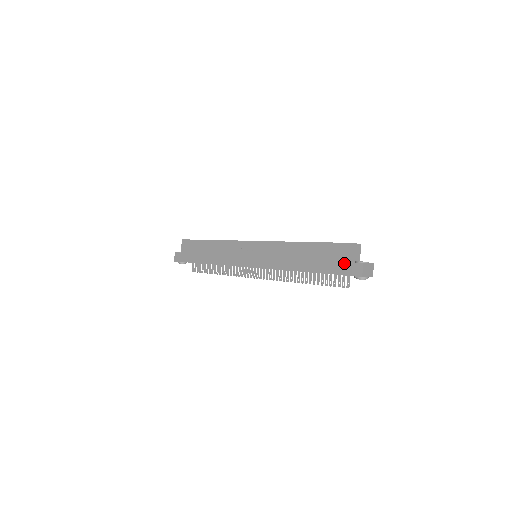
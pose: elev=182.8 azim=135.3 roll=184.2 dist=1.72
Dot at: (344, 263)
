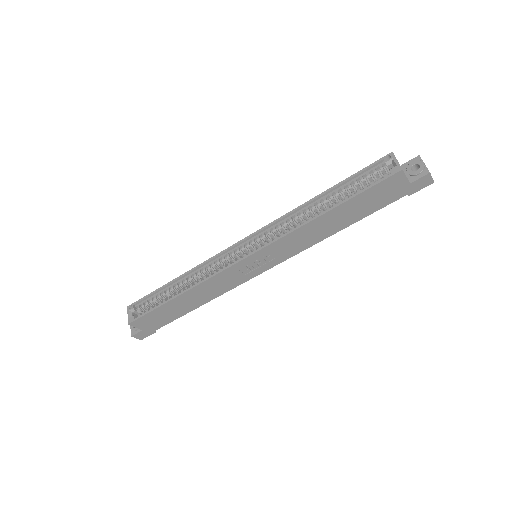
Dot at: (404, 188)
